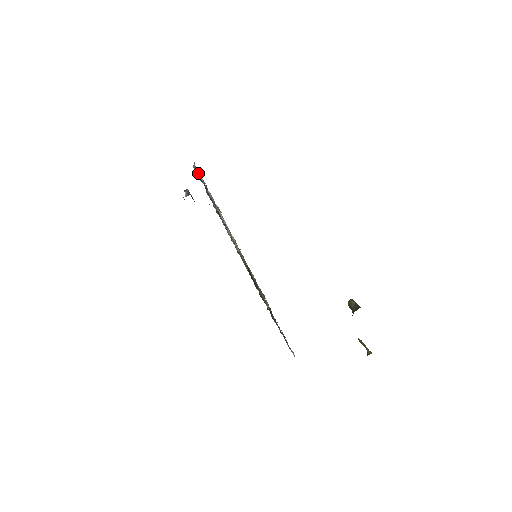
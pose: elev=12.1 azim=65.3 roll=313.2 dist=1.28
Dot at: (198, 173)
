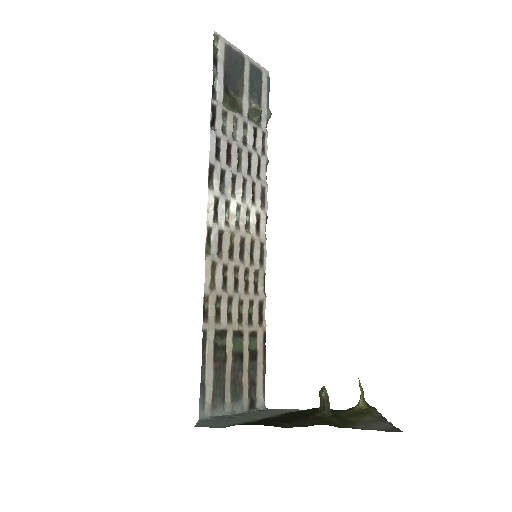
Dot at: occluded
